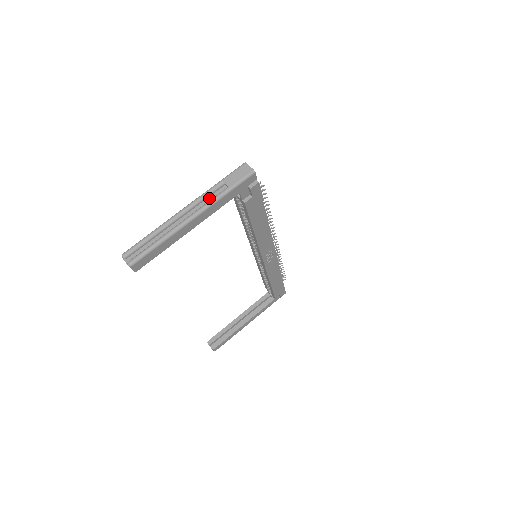
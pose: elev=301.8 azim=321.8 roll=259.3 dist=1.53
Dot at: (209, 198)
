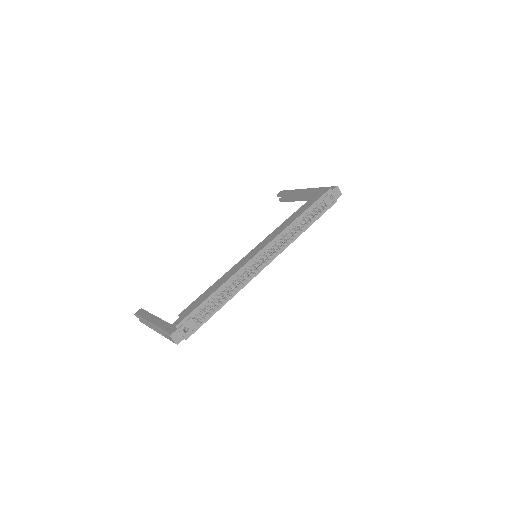
Dot at: occluded
